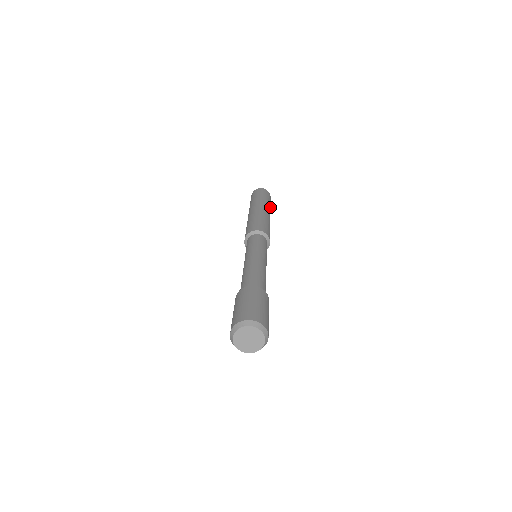
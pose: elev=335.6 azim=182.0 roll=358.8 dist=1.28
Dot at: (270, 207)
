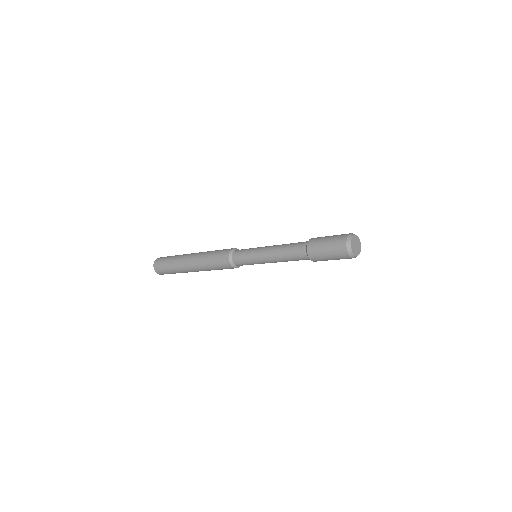
Dot at: occluded
